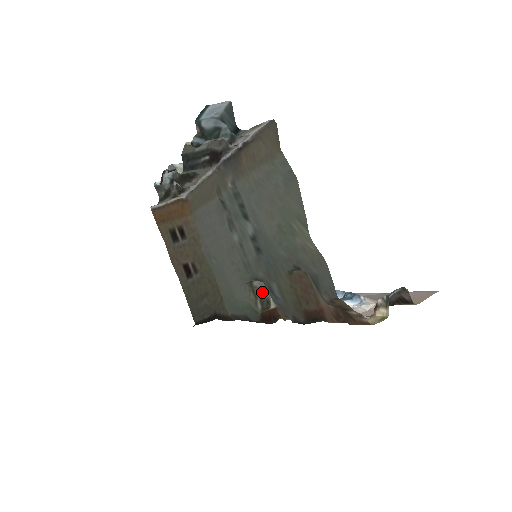
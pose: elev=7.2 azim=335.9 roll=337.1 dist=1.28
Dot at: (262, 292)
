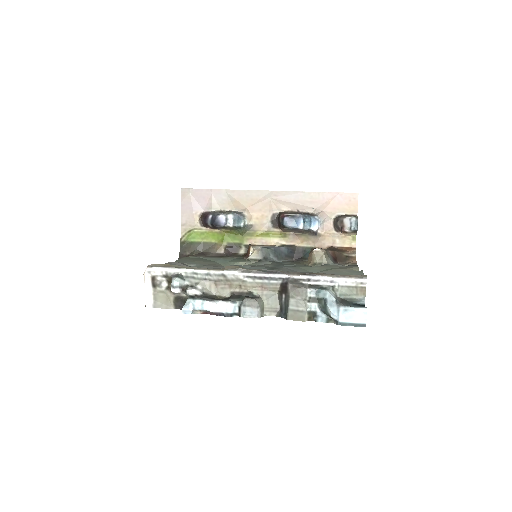
Dot at: occluded
